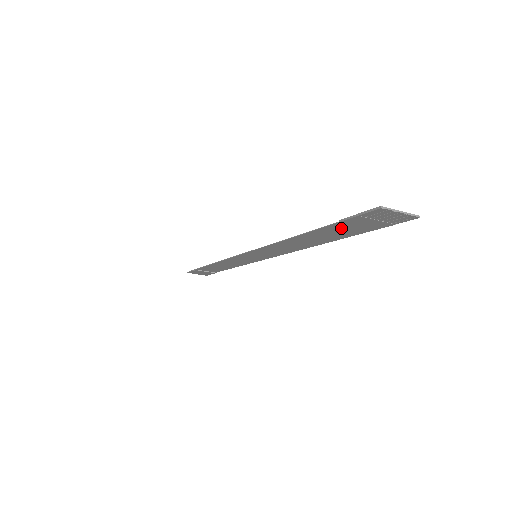
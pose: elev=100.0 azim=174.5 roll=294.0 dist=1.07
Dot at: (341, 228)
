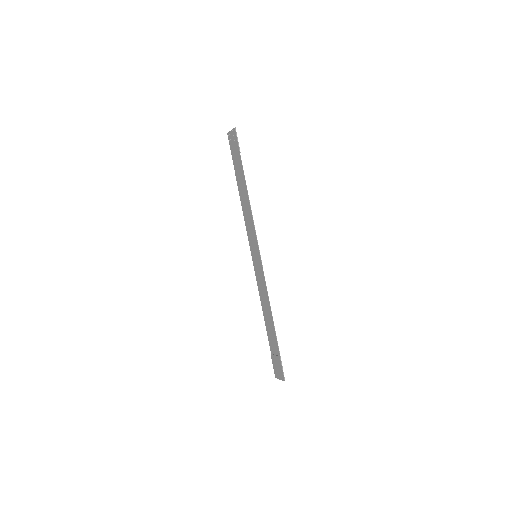
Dot at: (236, 164)
